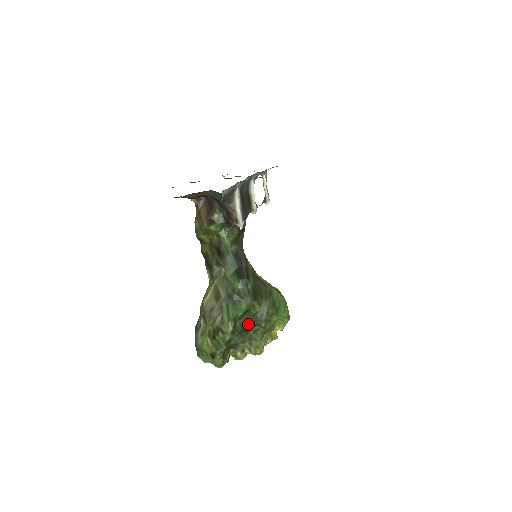
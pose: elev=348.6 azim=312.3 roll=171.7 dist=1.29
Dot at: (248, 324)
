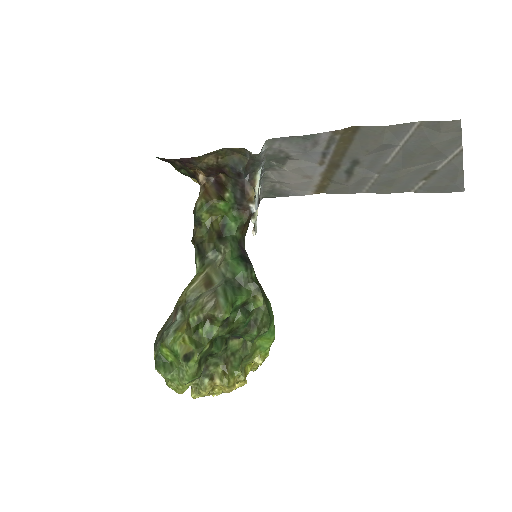
Dot at: (240, 324)
